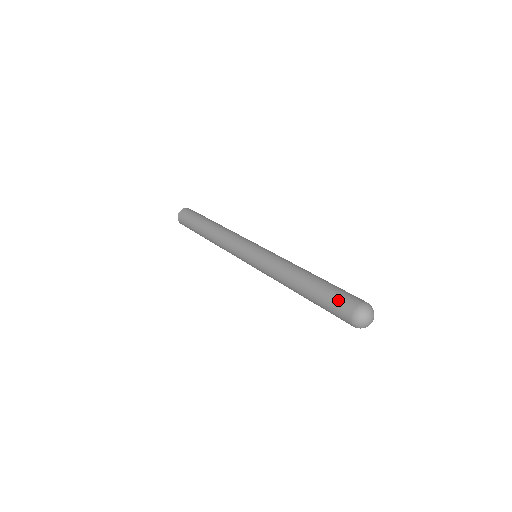
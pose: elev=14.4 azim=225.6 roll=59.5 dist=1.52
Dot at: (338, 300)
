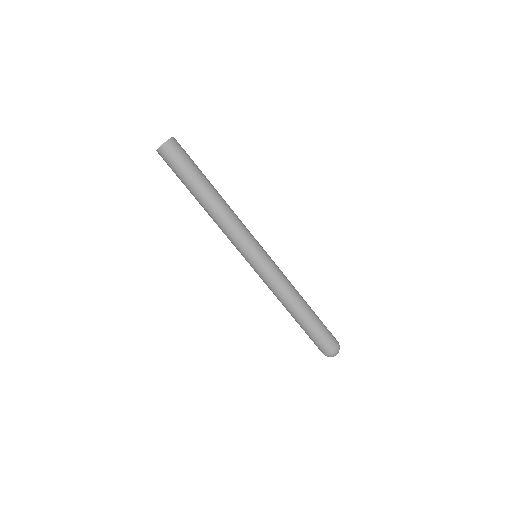
Dot at: (325, 340)
